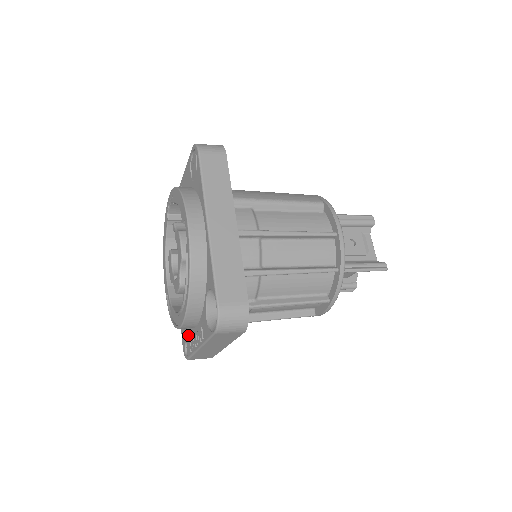
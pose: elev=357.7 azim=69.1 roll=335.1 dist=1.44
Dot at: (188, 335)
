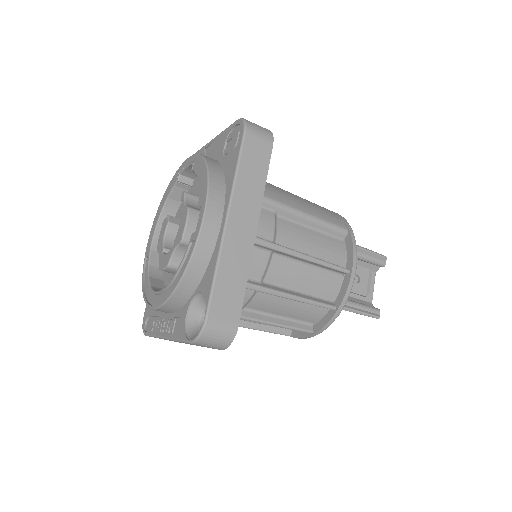
Dot at: (155, 312)
